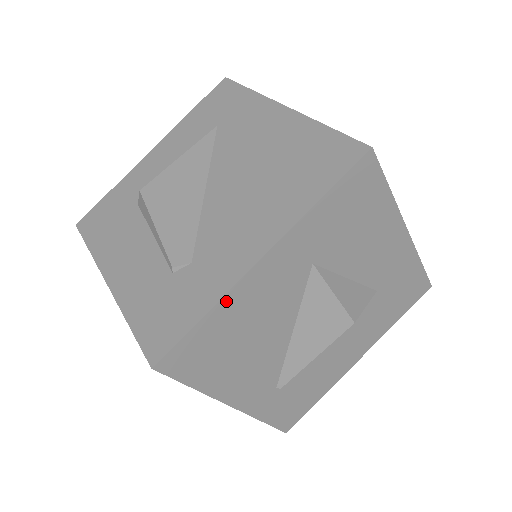
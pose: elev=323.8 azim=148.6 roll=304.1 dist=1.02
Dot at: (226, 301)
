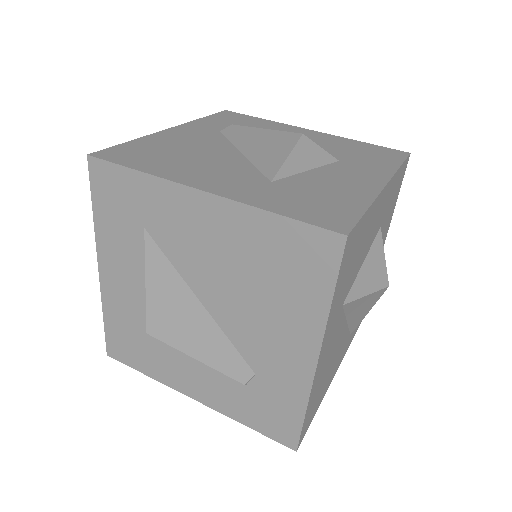
Dot at: (311, 393)
